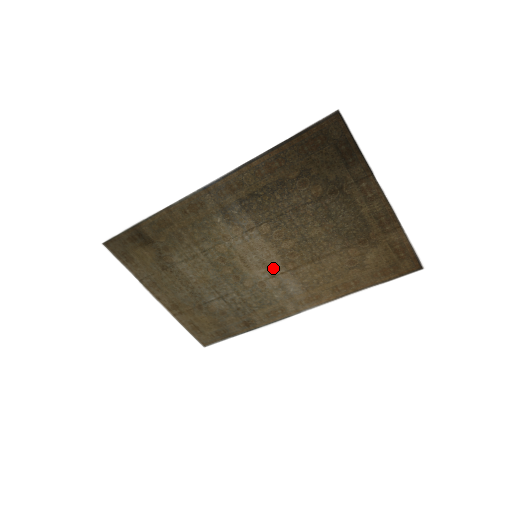
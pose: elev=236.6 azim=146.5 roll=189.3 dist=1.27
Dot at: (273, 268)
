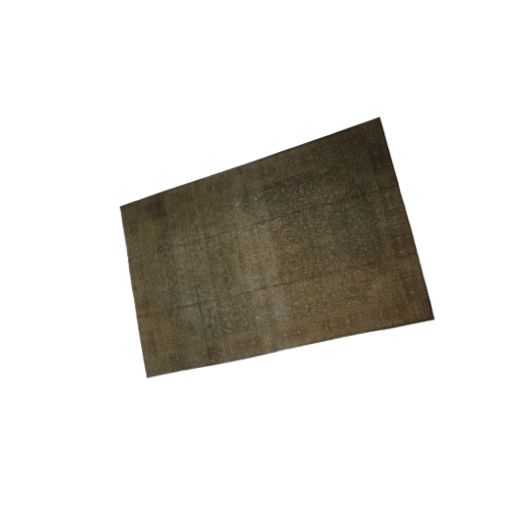
Dot at: (268, 276)
